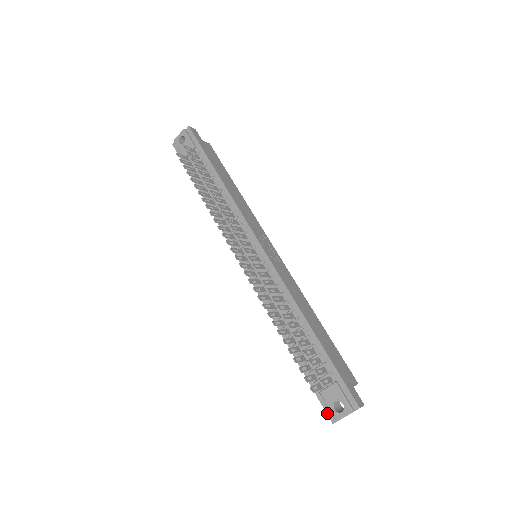
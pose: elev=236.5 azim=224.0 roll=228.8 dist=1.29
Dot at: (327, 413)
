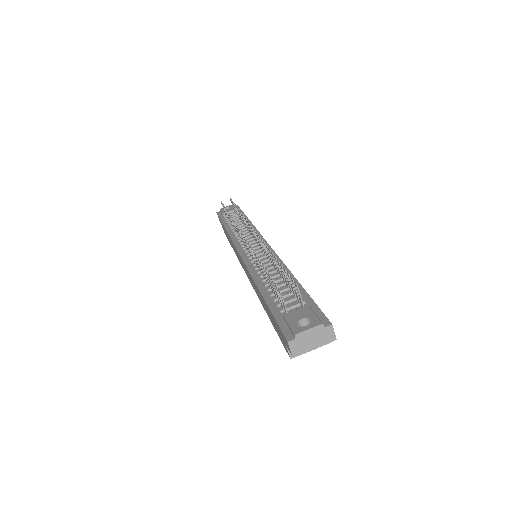
Dot at: (284, 333)
